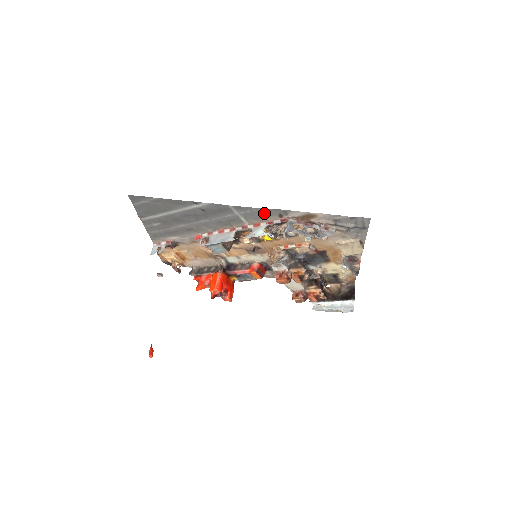
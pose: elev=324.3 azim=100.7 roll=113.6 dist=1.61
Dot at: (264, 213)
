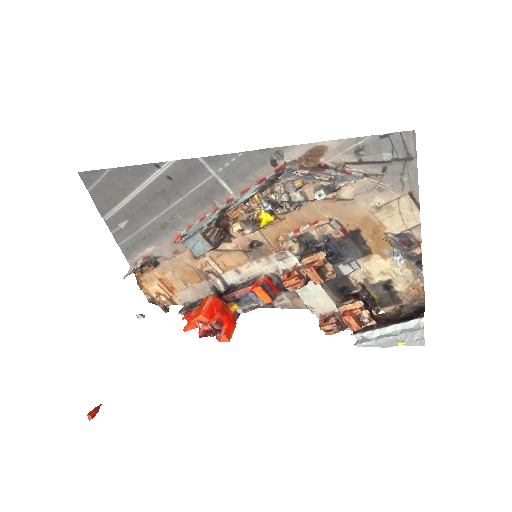
Dot at: (249, 163)
